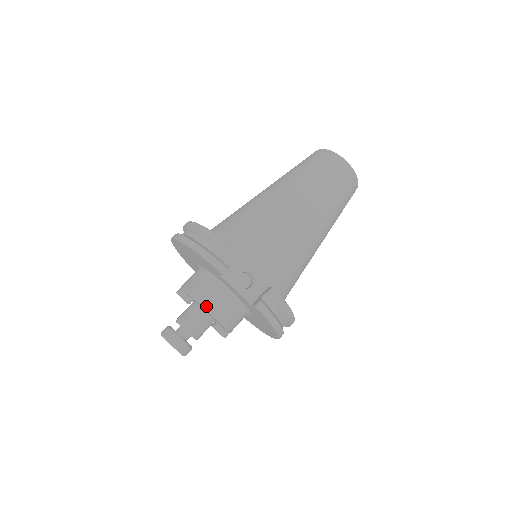
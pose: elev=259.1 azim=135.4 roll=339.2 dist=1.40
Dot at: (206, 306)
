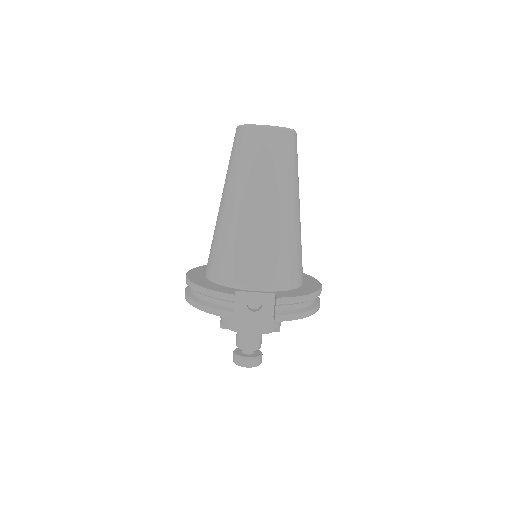
Dot at: (245, 332)
